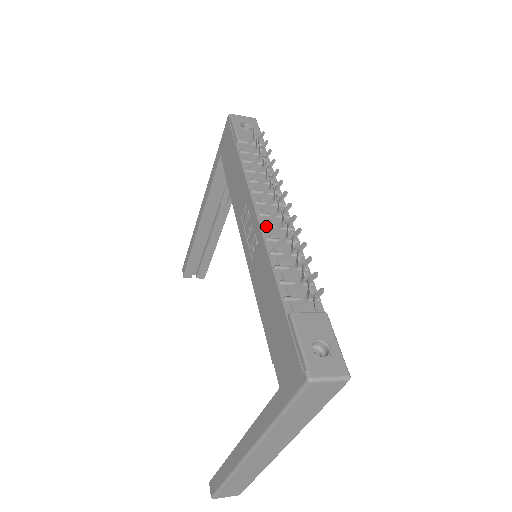
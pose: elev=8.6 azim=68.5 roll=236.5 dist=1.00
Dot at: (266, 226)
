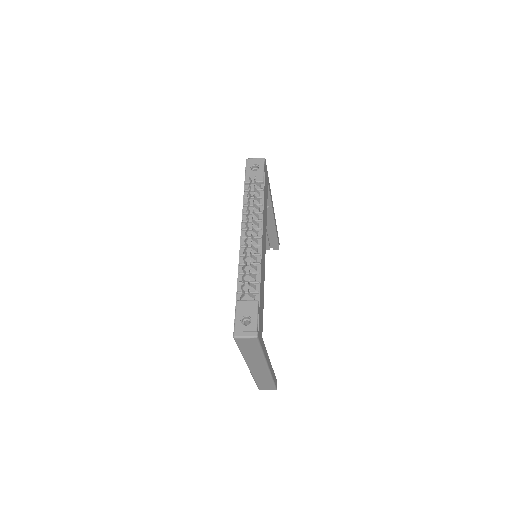
Dot at: (242, 246)
